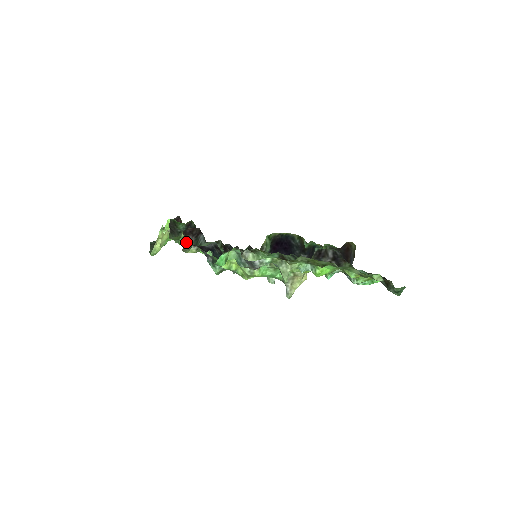
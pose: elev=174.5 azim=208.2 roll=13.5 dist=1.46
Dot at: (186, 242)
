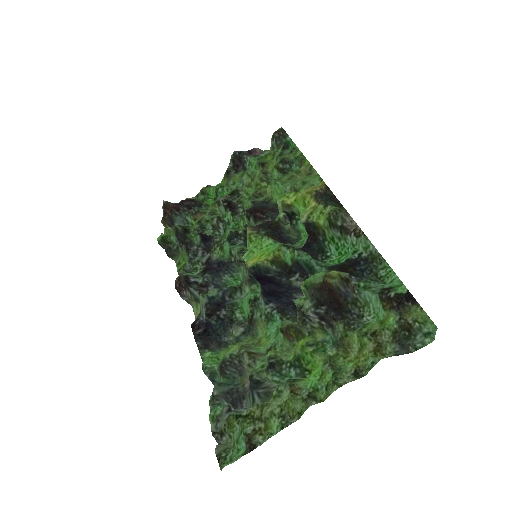
Dot at: (186, 300)
